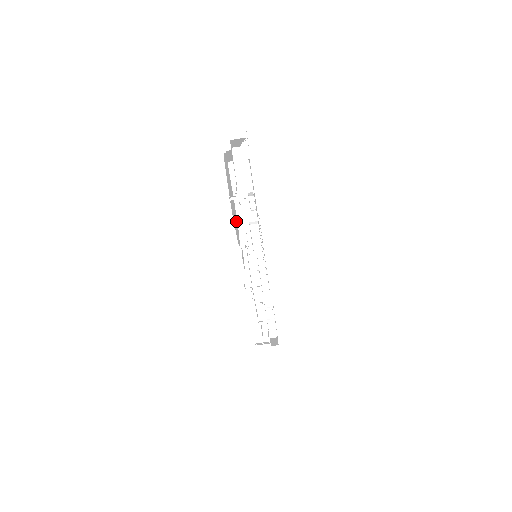
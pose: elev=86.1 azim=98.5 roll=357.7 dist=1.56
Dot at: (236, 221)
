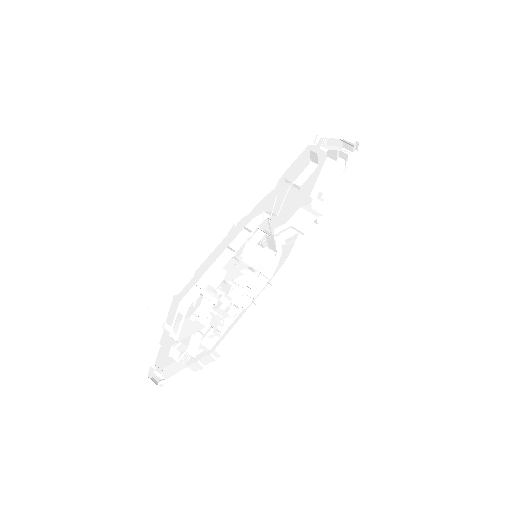
Dot at: occluded
